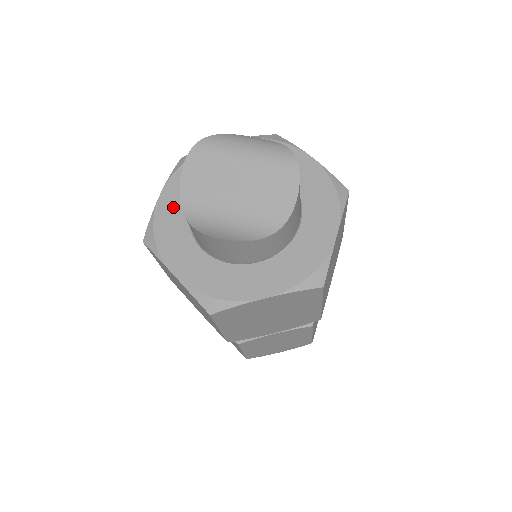
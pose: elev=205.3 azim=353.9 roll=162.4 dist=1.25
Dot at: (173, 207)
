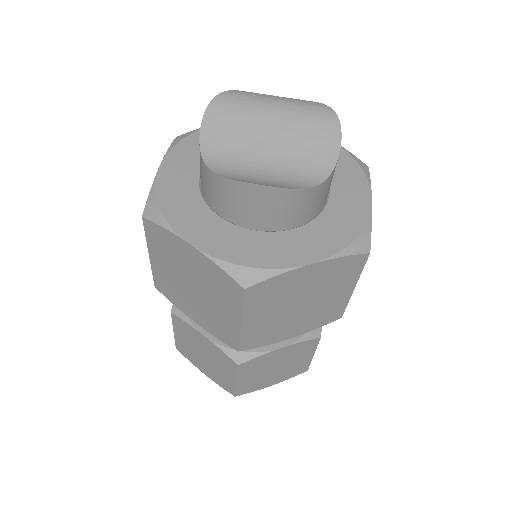
Dot at: (178, 179)
